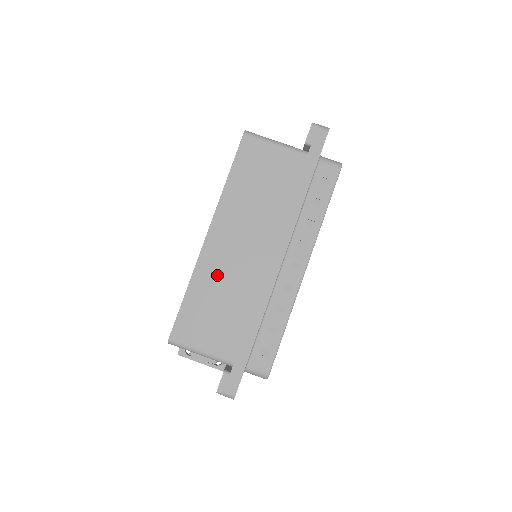
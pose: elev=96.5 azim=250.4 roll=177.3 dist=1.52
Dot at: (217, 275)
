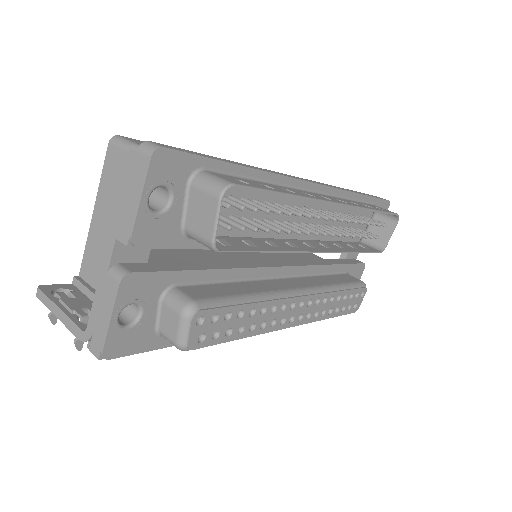
Dot at: occluded
